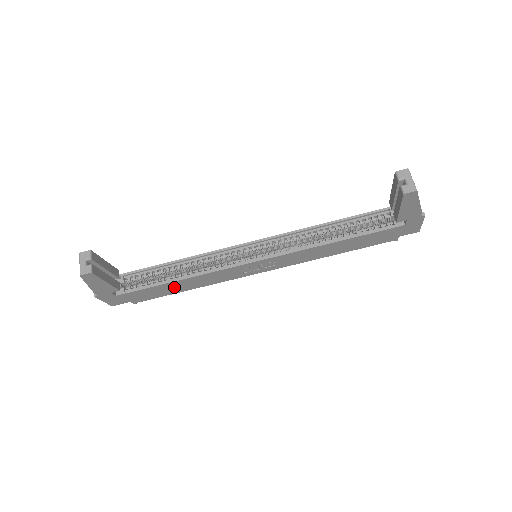
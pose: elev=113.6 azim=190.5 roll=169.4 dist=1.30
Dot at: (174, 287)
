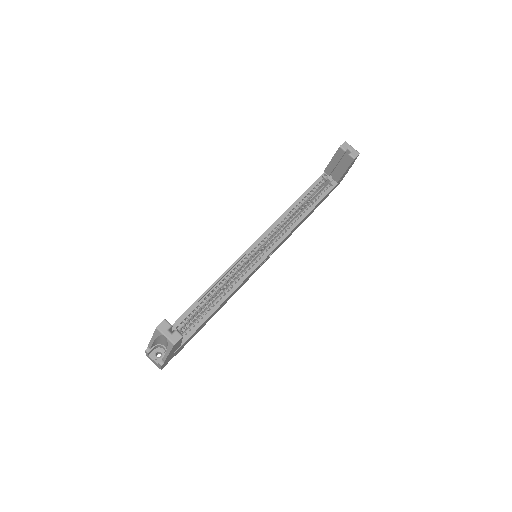
Dot at: occluded
